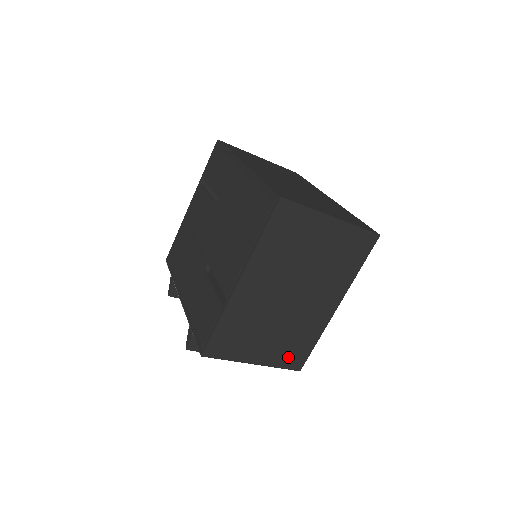
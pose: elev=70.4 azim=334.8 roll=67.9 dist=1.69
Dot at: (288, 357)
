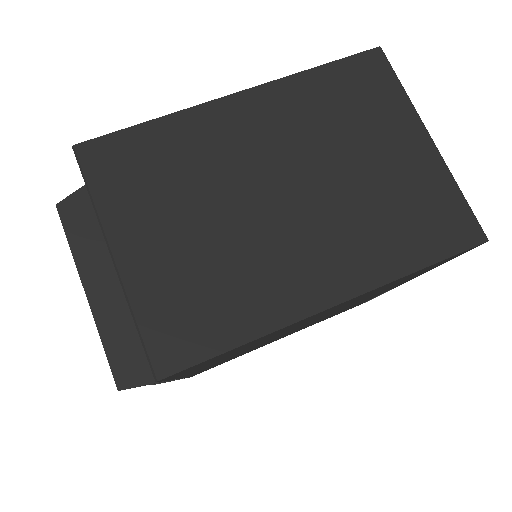
Dot at: (171, 314)
